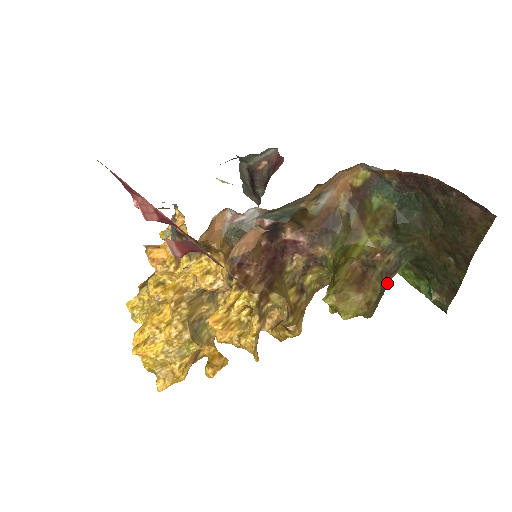
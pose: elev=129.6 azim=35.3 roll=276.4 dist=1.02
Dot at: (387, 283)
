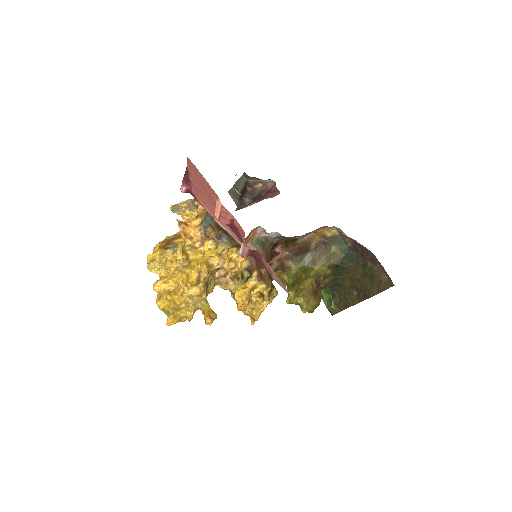
Dot at: occluded
